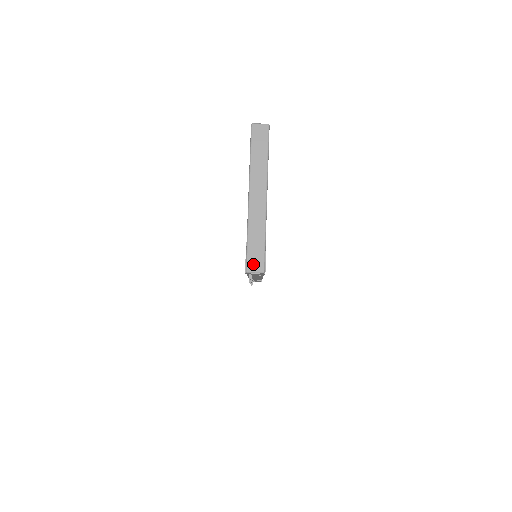
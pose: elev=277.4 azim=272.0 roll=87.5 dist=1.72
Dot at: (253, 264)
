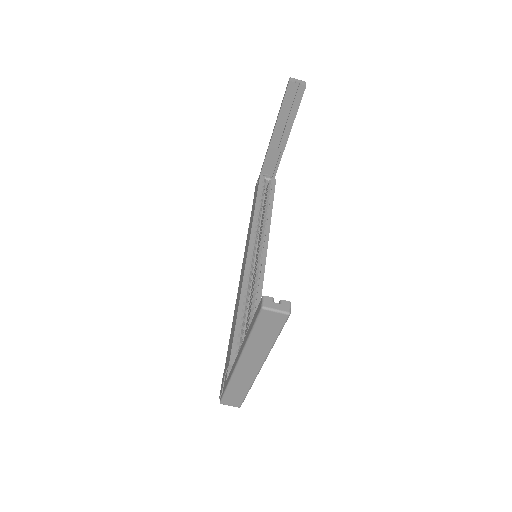
Dot at: (229, 402)
